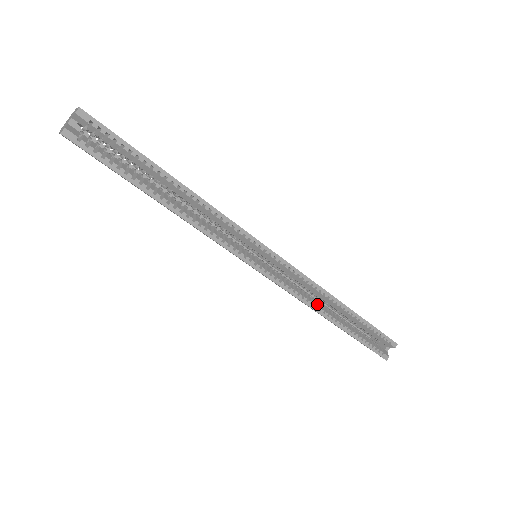
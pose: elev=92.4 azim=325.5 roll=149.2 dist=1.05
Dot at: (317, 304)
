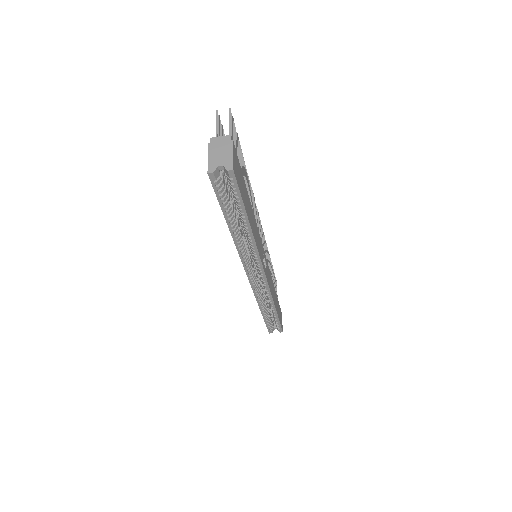
Dot at: (262, 300)
